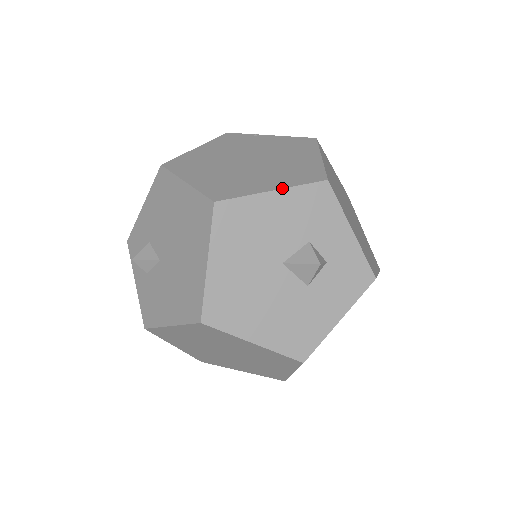
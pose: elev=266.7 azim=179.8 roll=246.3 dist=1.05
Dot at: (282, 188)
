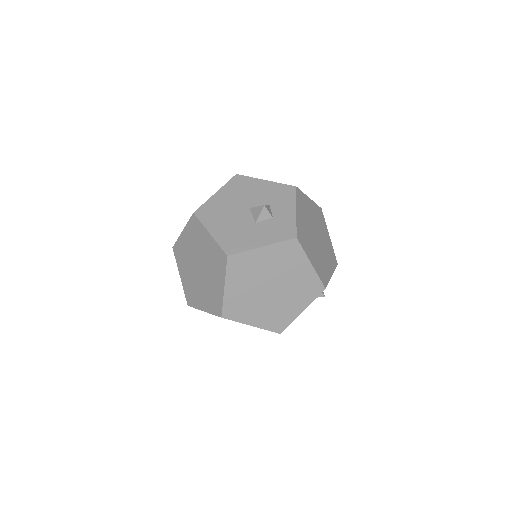
Dot at: (271, 181)
